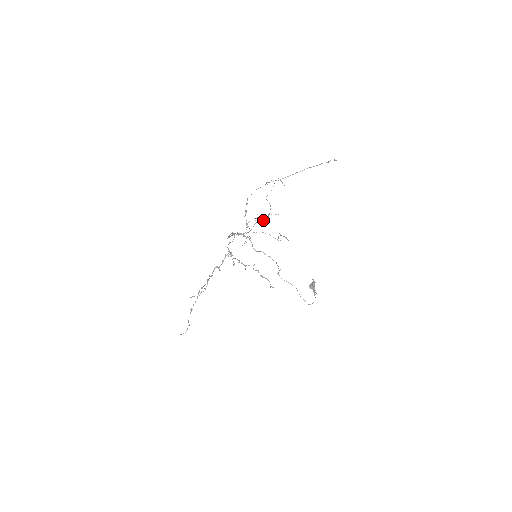
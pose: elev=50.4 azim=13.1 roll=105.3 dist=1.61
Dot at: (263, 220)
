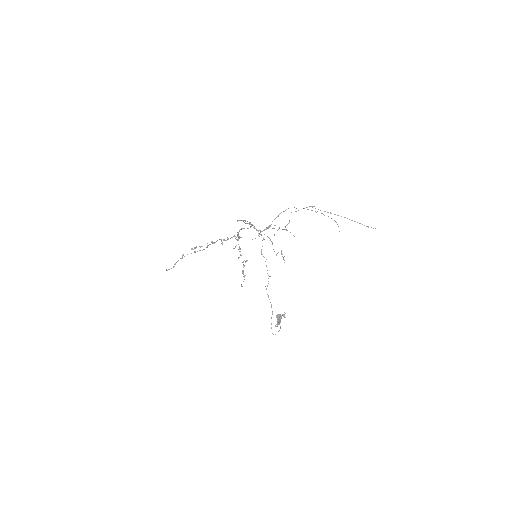
Dot at: (277, 230)
